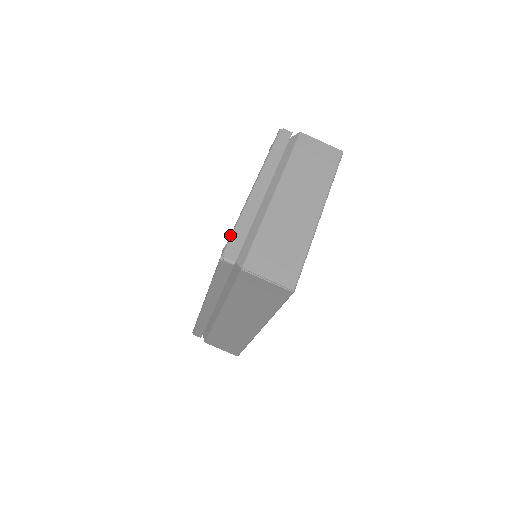
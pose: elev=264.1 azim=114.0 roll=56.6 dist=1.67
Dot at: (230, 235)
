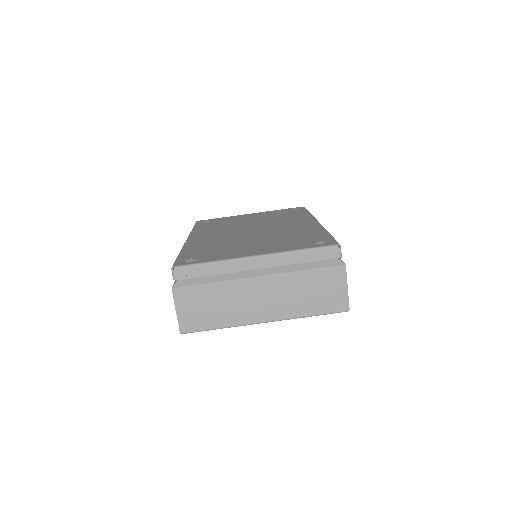
Dot at: (197, 263)
